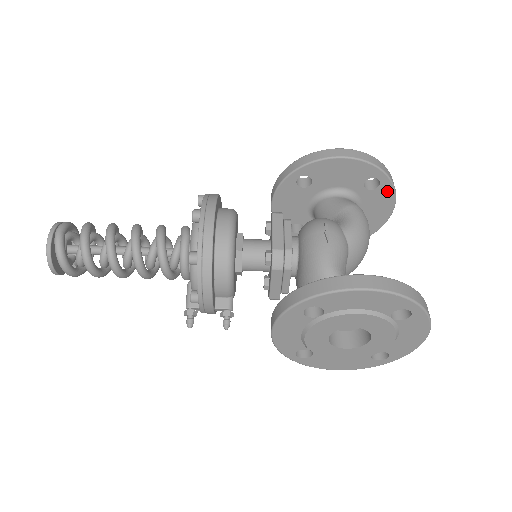
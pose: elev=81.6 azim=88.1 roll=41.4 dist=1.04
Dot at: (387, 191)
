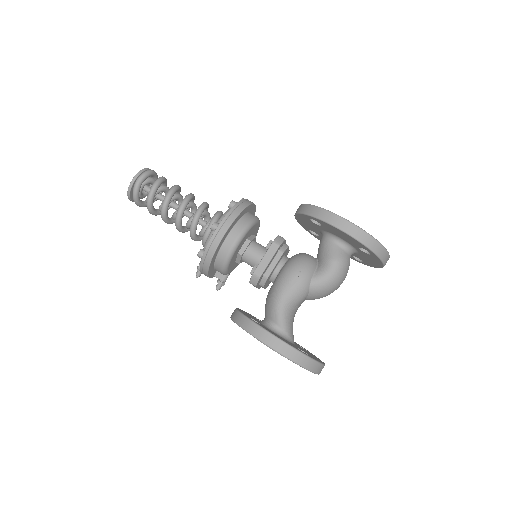
Dot at: (377, 259)
